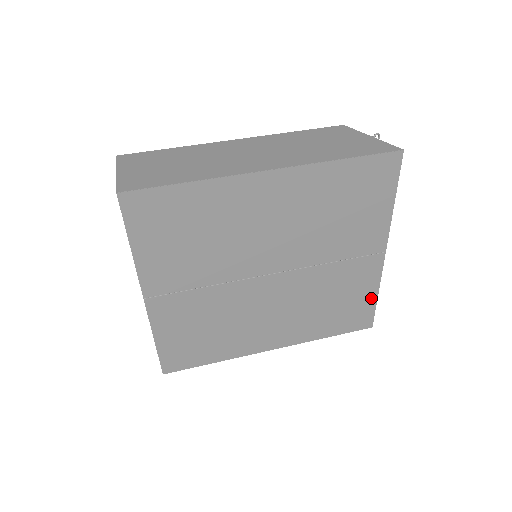
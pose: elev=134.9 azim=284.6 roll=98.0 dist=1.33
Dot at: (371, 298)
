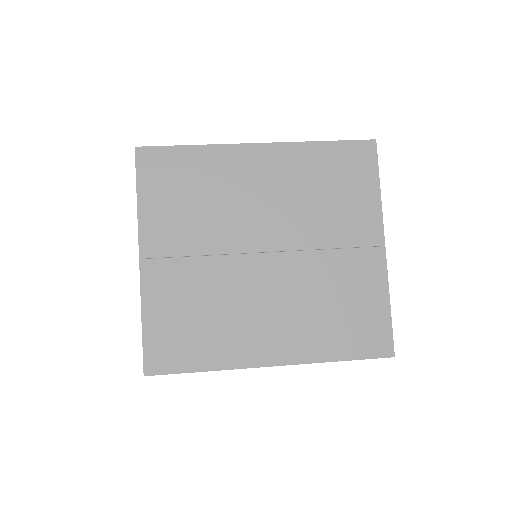
Dot at: (383, 308)
